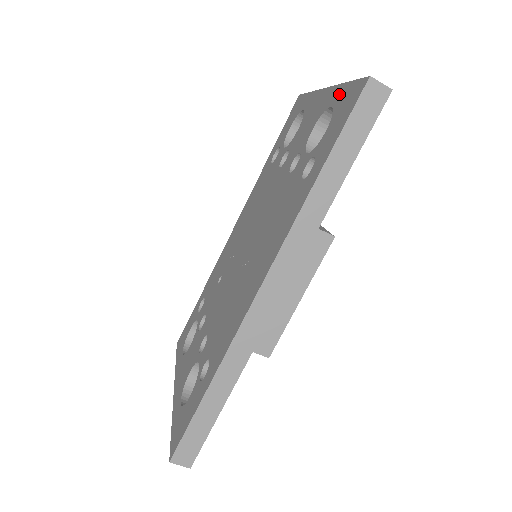
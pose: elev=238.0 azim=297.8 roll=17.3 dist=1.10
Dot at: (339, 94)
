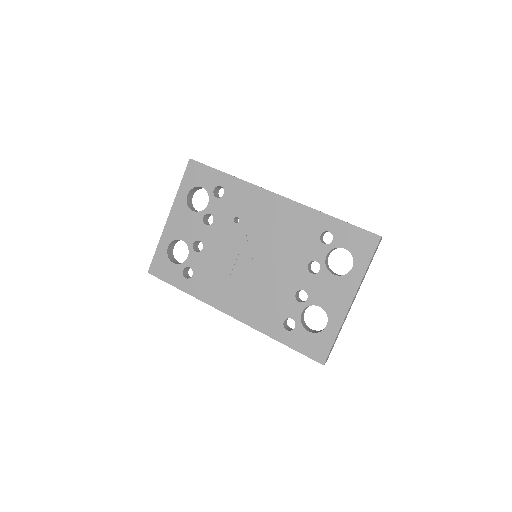
Dot at: (331, 333)
